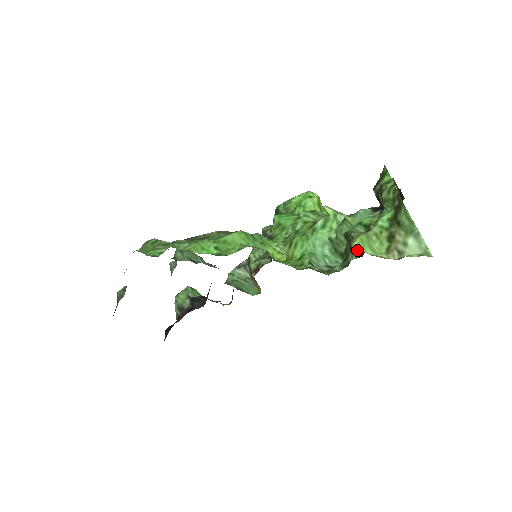
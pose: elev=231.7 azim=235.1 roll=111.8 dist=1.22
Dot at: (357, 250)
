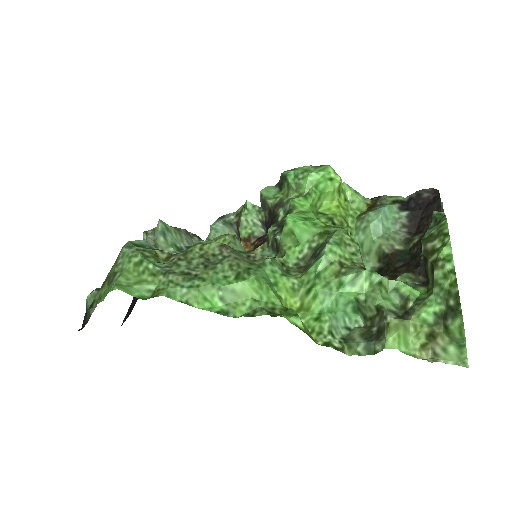
Dot at: (391, 346)
